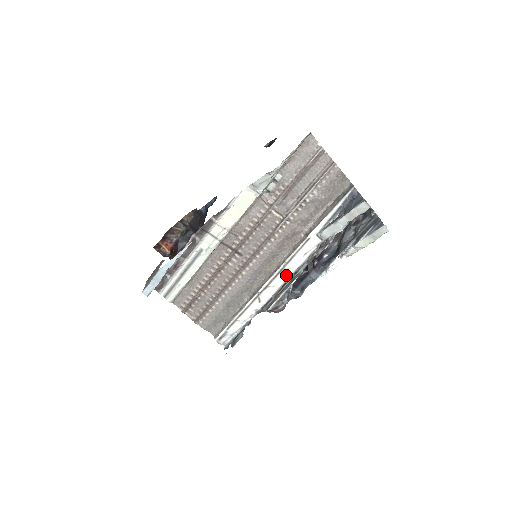
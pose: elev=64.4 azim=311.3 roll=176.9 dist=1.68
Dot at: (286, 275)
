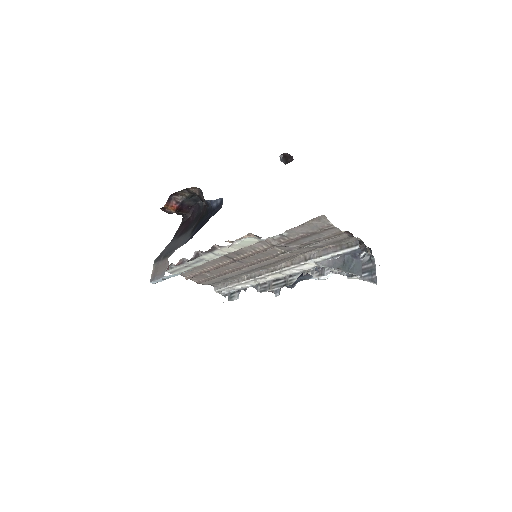
Dot at: (281, 275)
